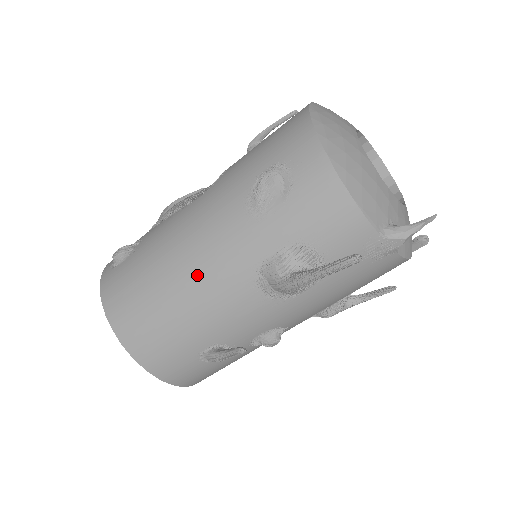
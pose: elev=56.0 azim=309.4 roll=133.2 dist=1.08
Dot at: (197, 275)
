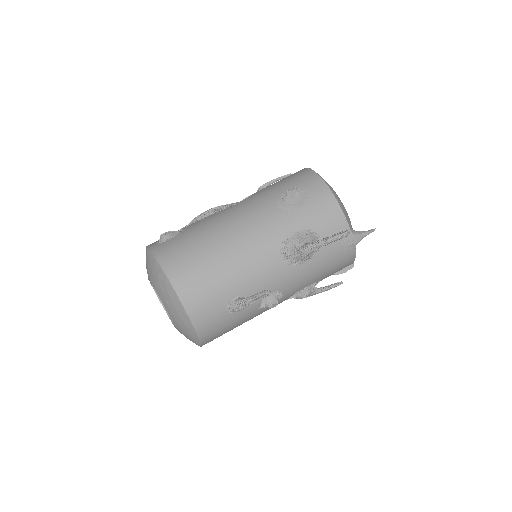
Dot at: (242, 242)
